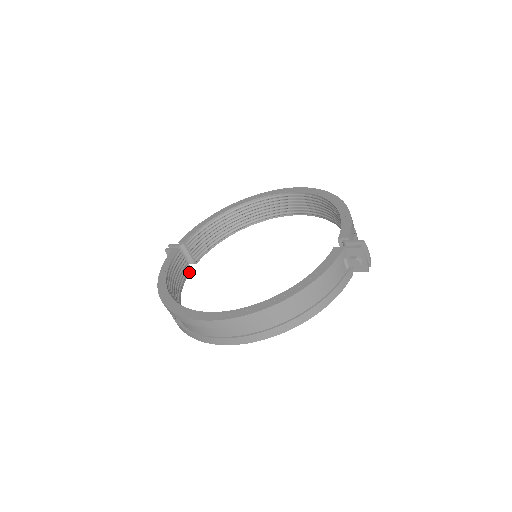
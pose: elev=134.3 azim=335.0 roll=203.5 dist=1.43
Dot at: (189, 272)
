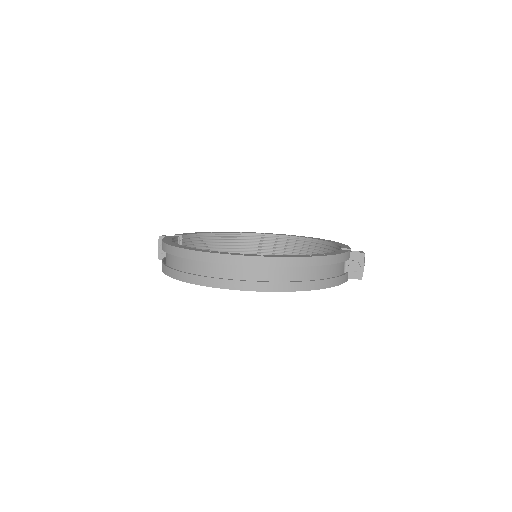
Dot at: occluded
